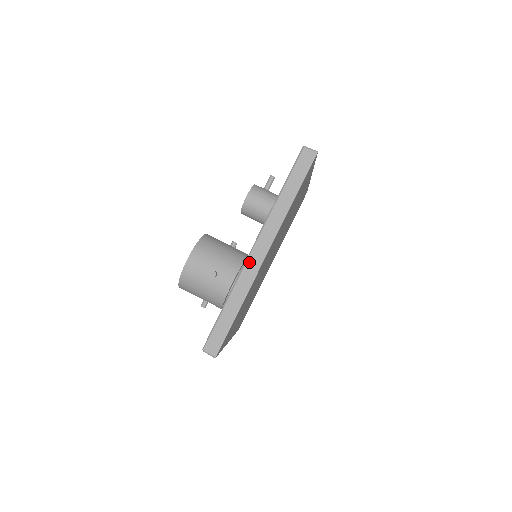
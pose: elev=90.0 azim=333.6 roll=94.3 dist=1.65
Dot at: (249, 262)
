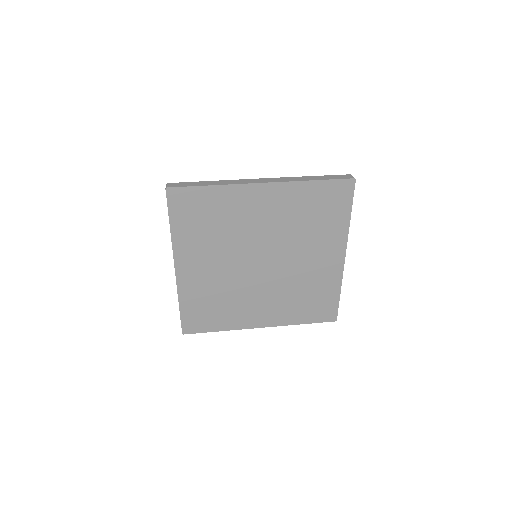
Dot at: (250, 180)
